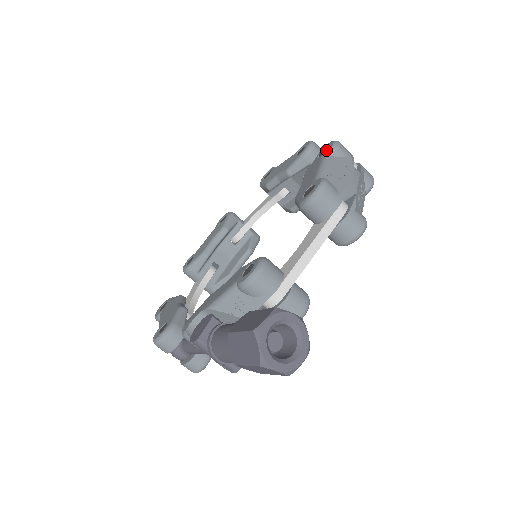
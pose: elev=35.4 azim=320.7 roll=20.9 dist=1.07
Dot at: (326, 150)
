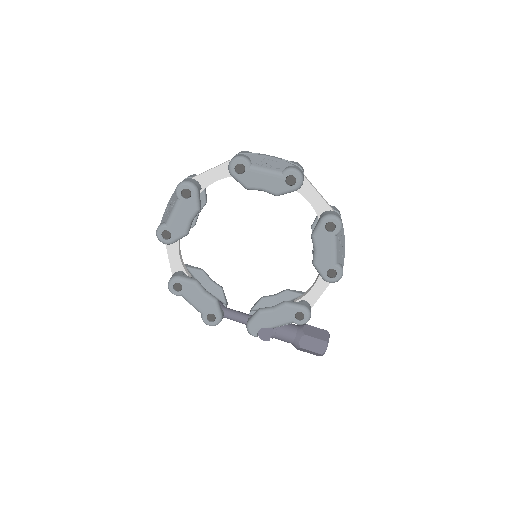
Dot at: (334, 230)
